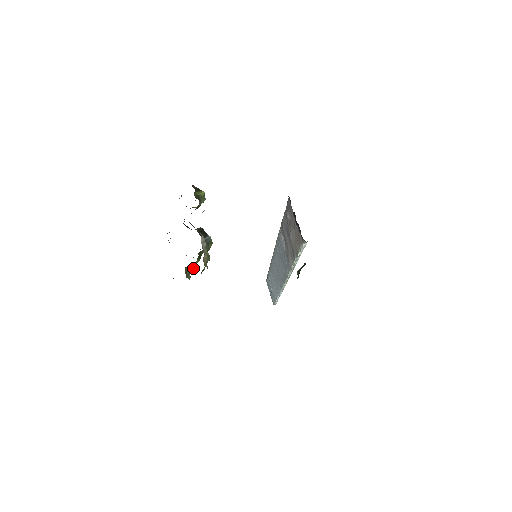
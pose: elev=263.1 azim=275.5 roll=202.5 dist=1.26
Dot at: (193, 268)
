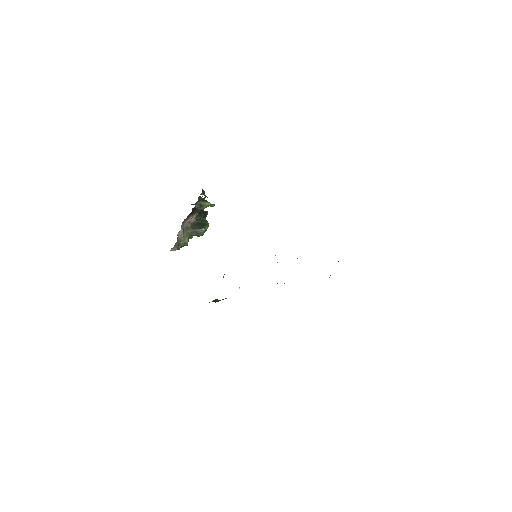
Dot at: occluded
